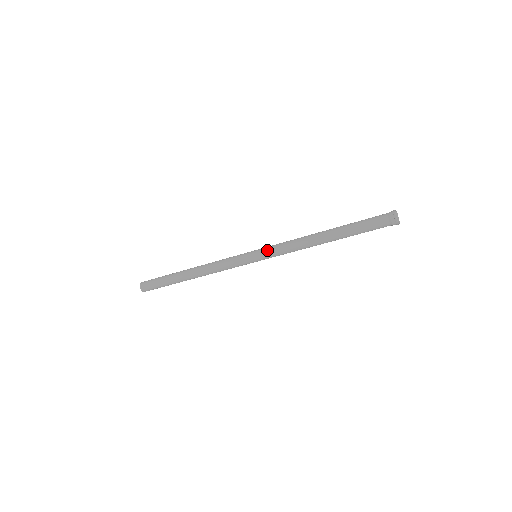
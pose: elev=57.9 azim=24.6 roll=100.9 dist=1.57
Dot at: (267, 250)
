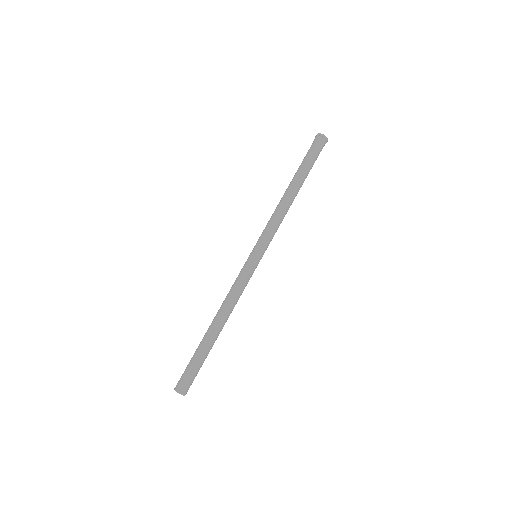
Dot at: (259, 239)
